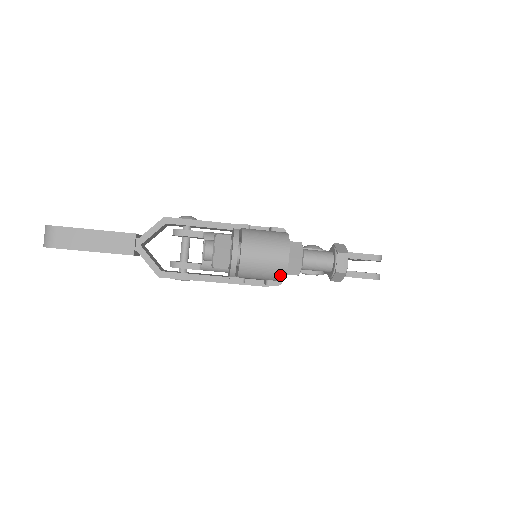
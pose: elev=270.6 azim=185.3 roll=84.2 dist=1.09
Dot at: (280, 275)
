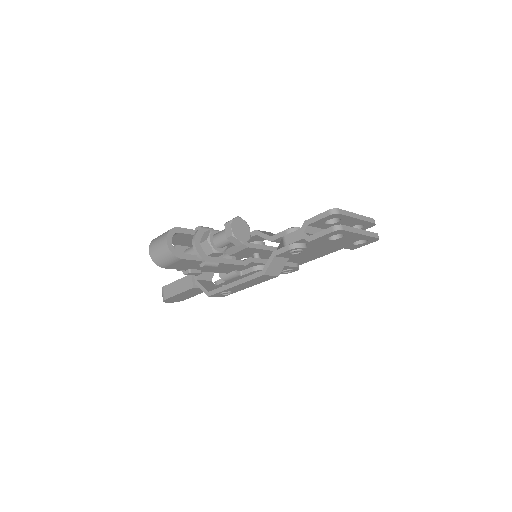
Dot at: (171, 255)
